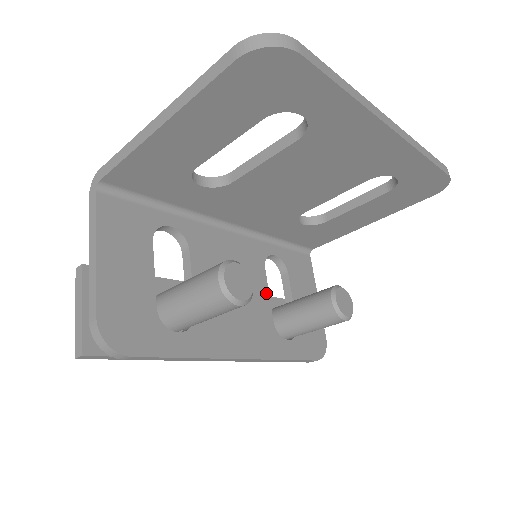
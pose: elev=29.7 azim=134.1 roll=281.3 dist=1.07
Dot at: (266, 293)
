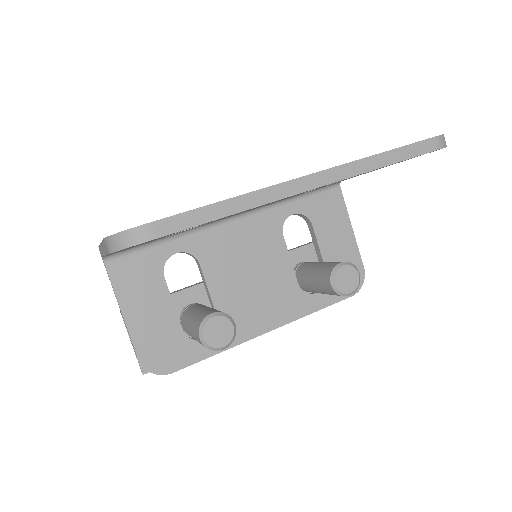
Dot at: (287, 260)
